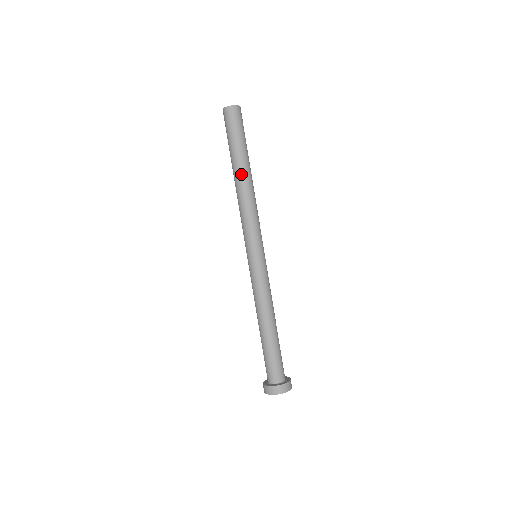
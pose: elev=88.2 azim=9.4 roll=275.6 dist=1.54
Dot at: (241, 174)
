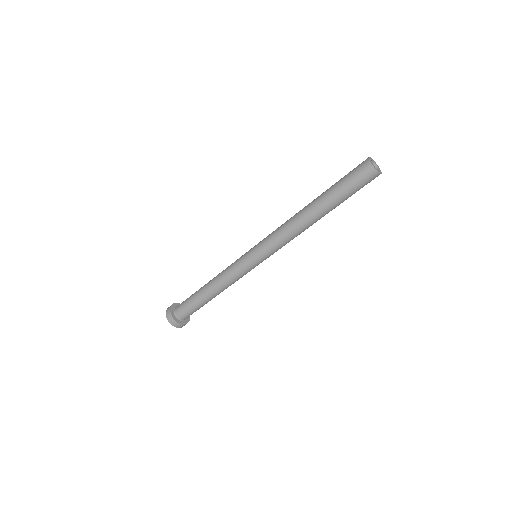
Dot at: (311, 208)
